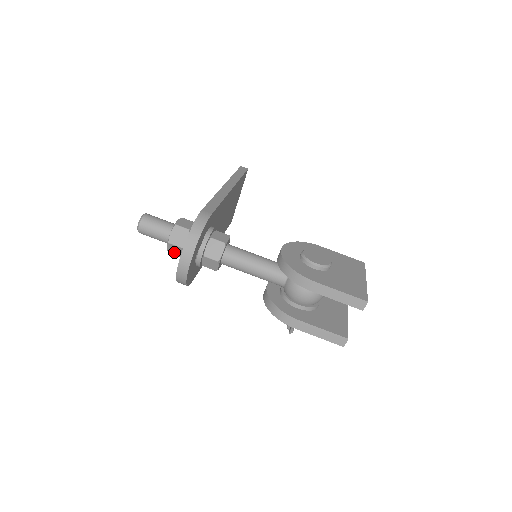
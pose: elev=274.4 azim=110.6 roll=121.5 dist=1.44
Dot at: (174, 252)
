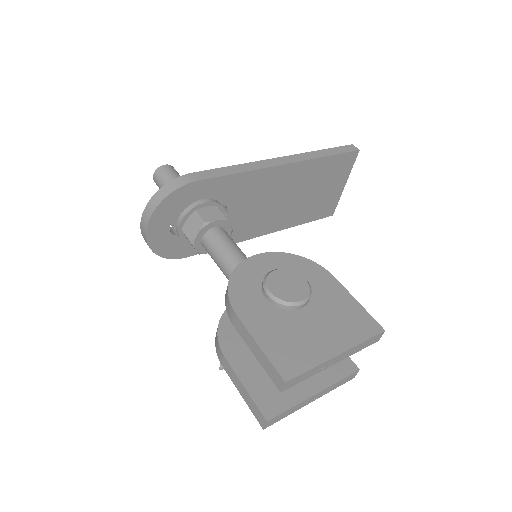
Dot at: occluded
